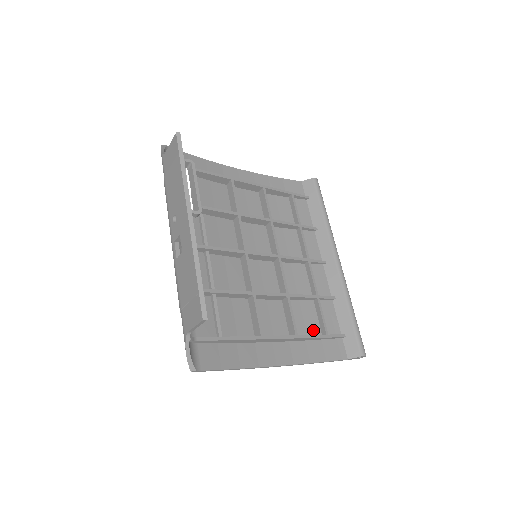
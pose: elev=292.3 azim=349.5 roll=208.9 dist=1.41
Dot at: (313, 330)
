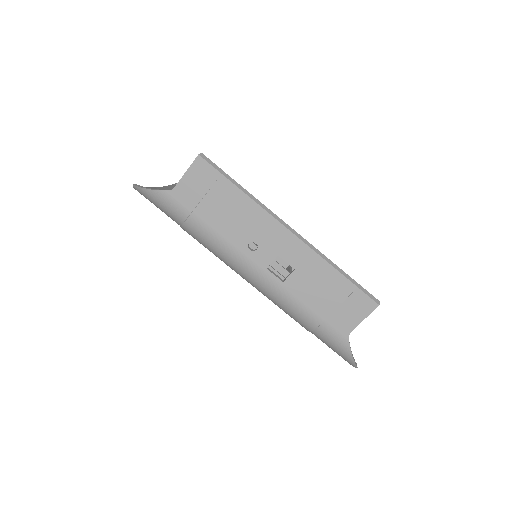
Dot at: occluded
